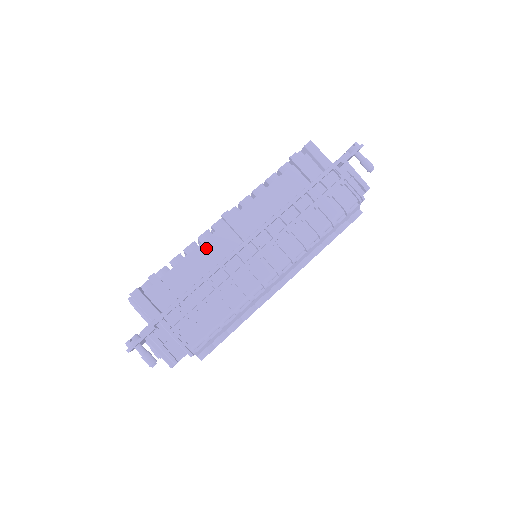
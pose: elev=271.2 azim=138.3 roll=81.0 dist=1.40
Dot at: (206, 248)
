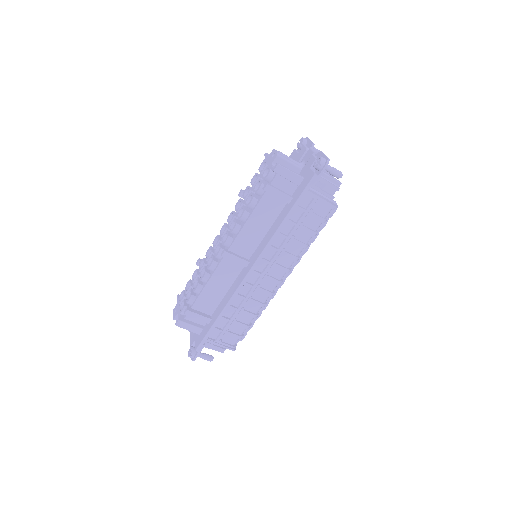
Dot at: (217, 277)
